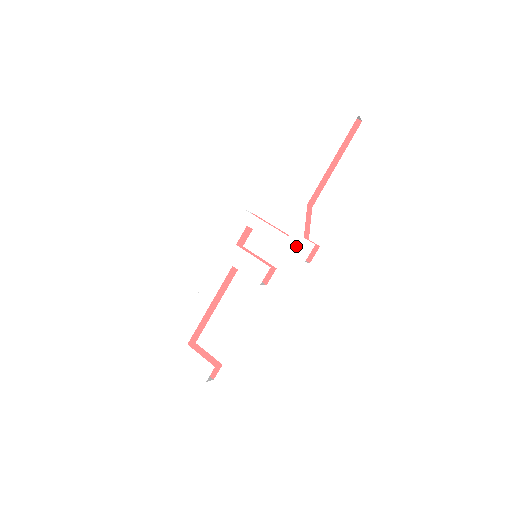
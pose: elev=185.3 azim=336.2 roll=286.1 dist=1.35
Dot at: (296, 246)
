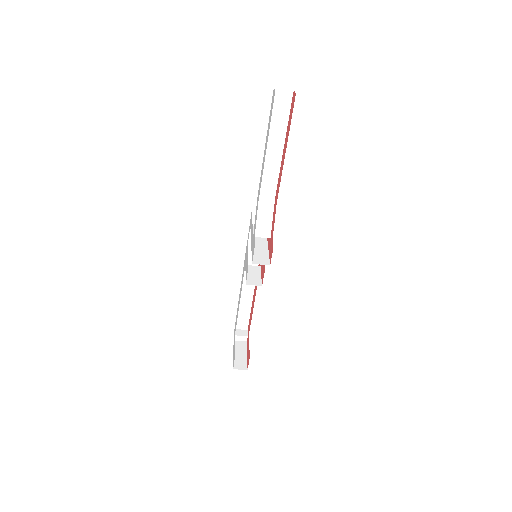
Dot at: occluded
